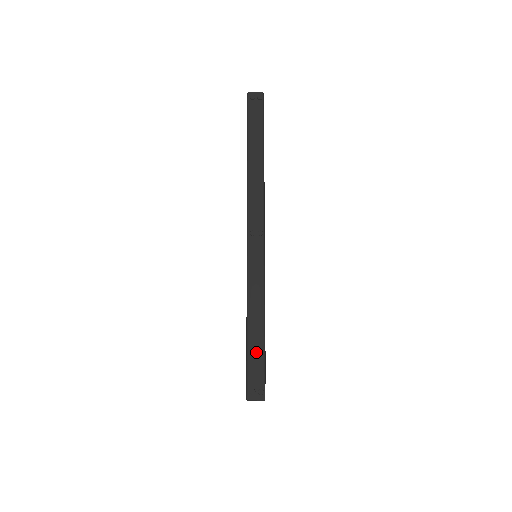
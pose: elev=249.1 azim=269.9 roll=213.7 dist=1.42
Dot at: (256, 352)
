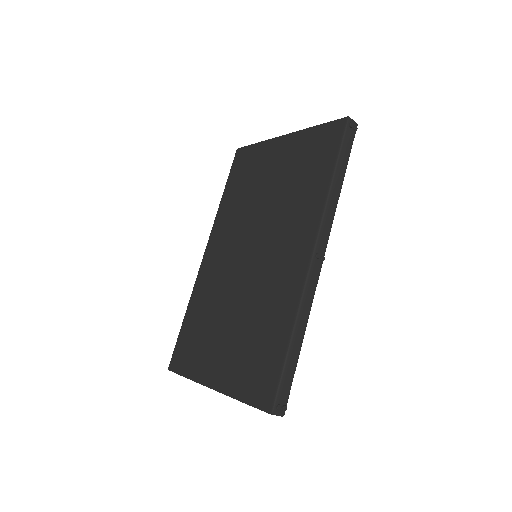
Dot at: (290, 370)
